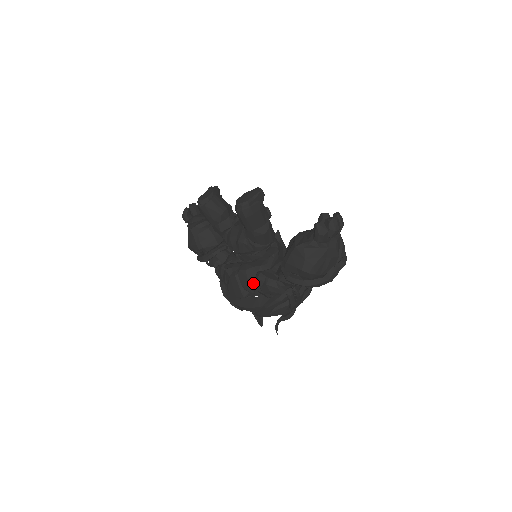
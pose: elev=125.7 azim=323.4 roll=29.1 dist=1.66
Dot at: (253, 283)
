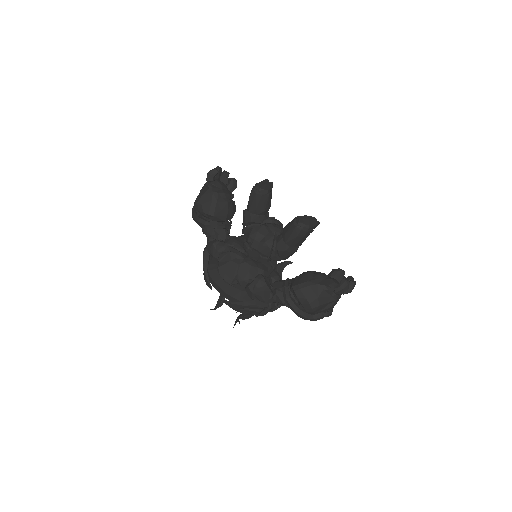
Dot at: (250, 280)
